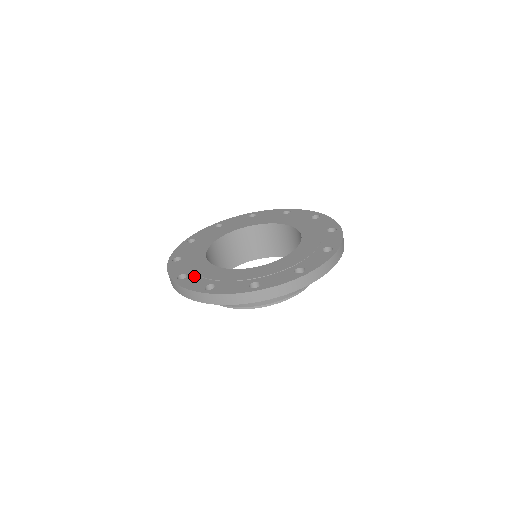
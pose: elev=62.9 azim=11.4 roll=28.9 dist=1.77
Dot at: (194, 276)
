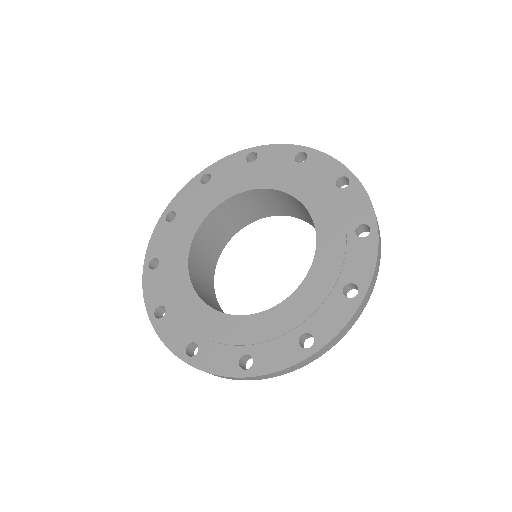
Dot at: (260, 348)
